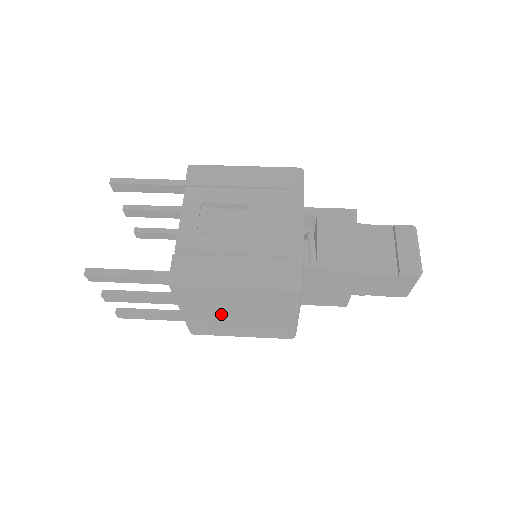
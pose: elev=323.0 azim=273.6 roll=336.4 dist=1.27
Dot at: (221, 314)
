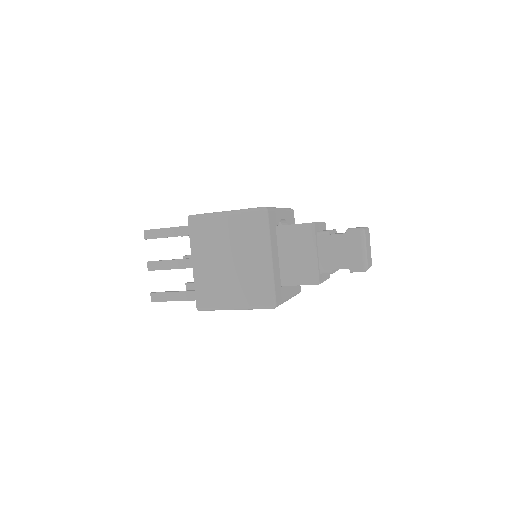
Dot at: (218, 261)
